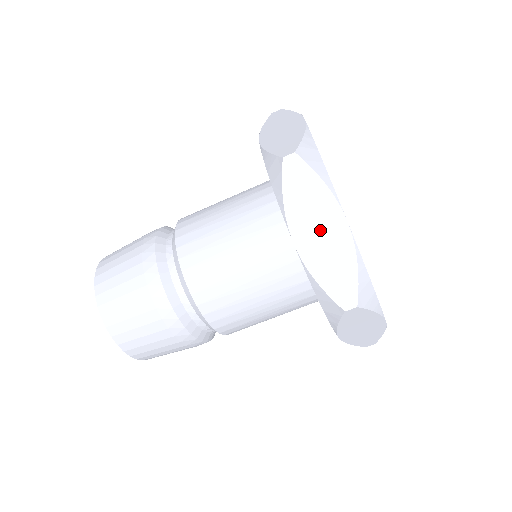
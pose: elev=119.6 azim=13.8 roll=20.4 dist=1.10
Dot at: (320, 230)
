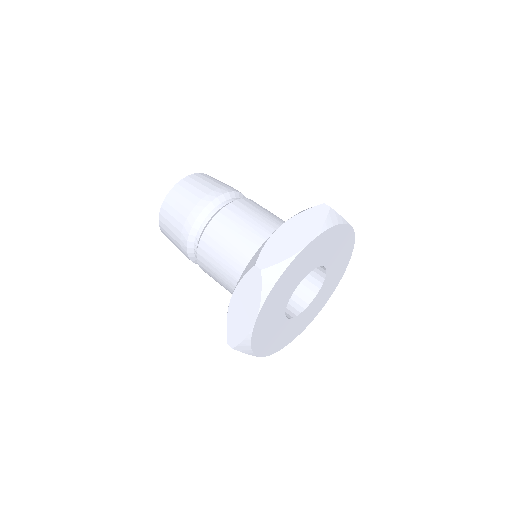
Dot at: (295, 234)
